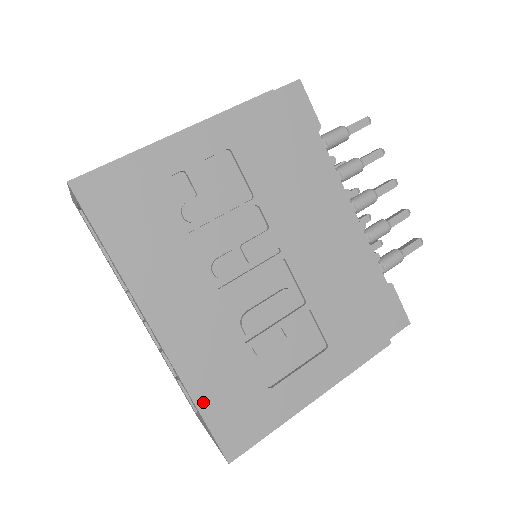
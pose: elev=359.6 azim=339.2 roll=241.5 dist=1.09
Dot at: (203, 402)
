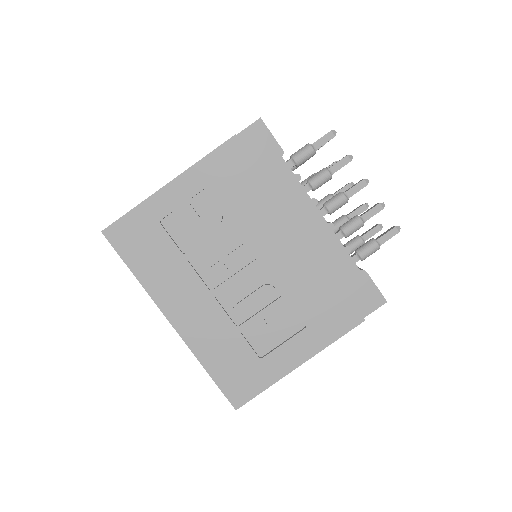
Dot at: (211, 368)
